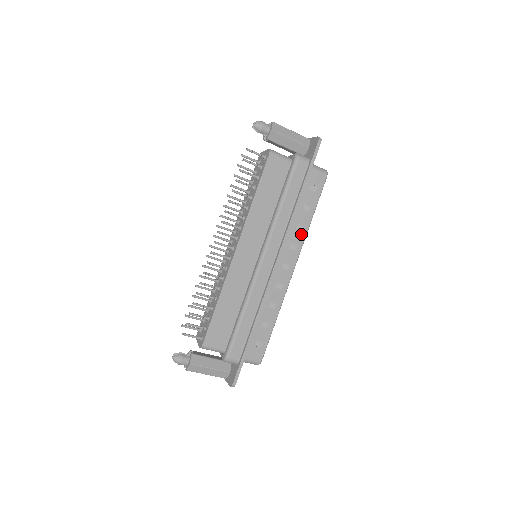
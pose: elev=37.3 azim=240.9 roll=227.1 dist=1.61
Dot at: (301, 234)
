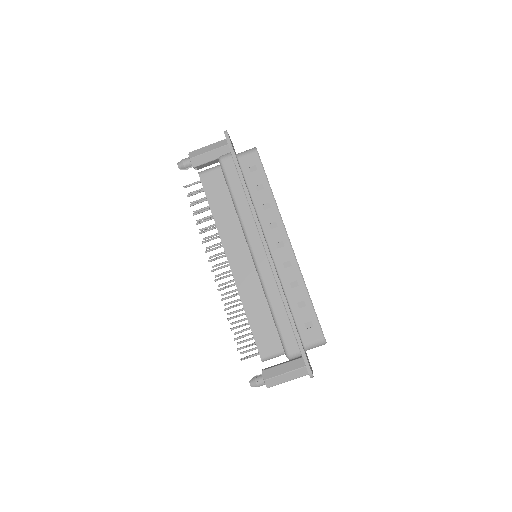
Dot at: (272, 210)
